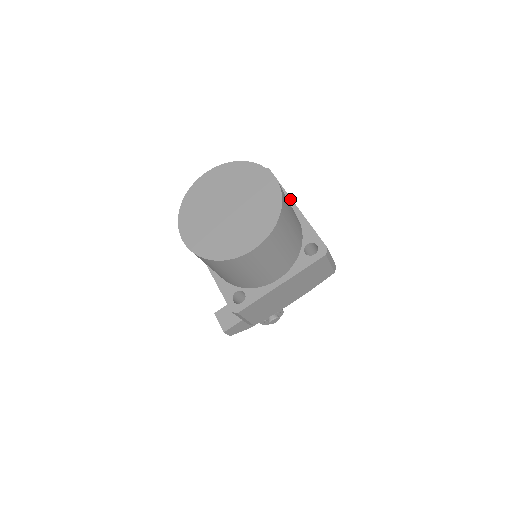
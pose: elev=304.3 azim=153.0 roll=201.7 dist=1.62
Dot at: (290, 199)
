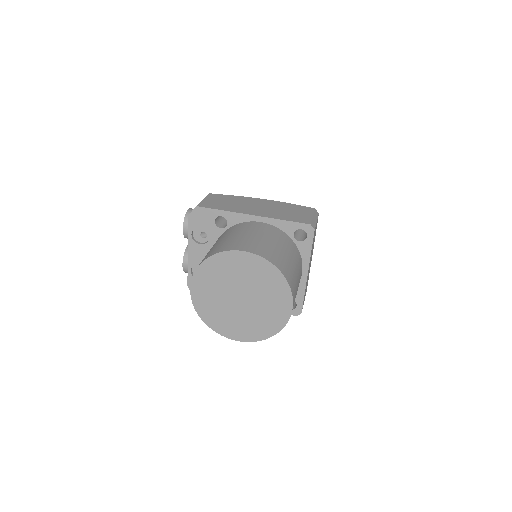
Dot at: (243, 215)
